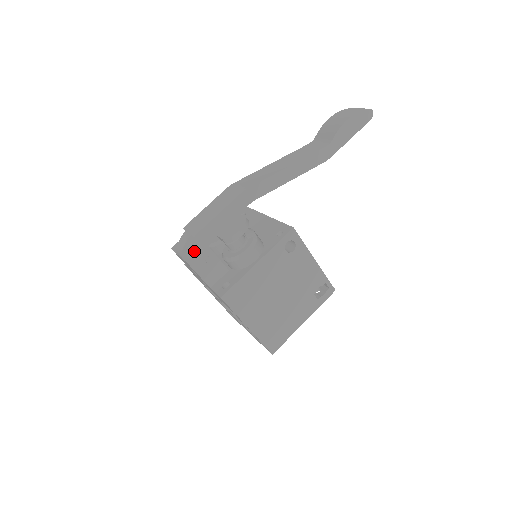
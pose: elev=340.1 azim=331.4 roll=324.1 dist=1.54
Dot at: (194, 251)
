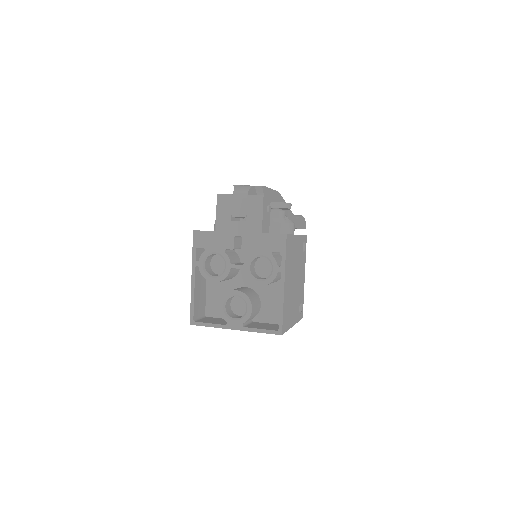
Dot at: occluded
